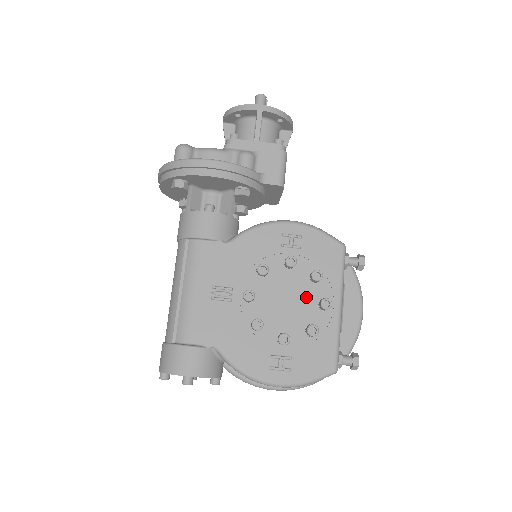
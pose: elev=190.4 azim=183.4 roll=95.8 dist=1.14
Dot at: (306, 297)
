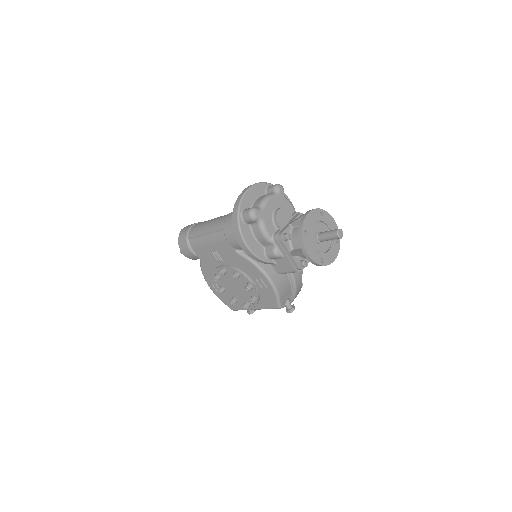
Dot at: (244, 296)
